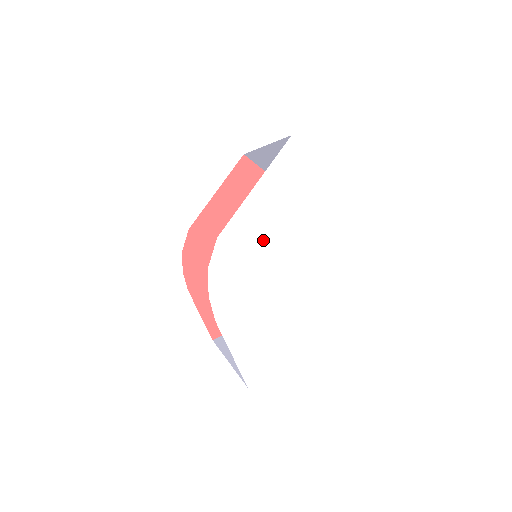
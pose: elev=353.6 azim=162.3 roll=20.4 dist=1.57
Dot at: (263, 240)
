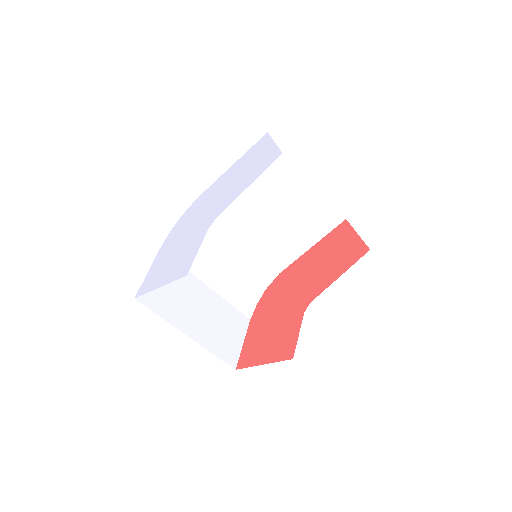
Dot at: (212, 197)
